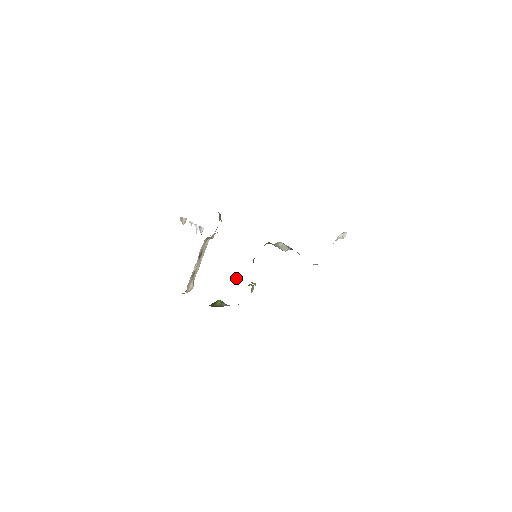
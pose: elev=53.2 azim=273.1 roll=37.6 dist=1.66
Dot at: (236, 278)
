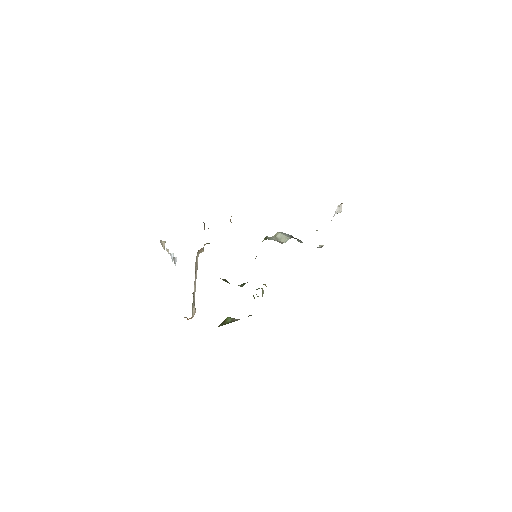
Dot at: (243, 284)
